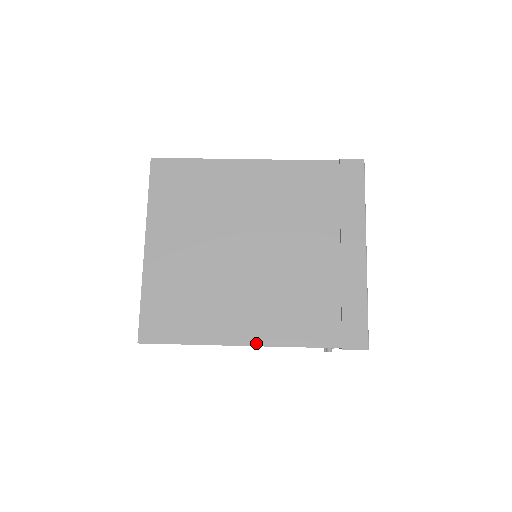
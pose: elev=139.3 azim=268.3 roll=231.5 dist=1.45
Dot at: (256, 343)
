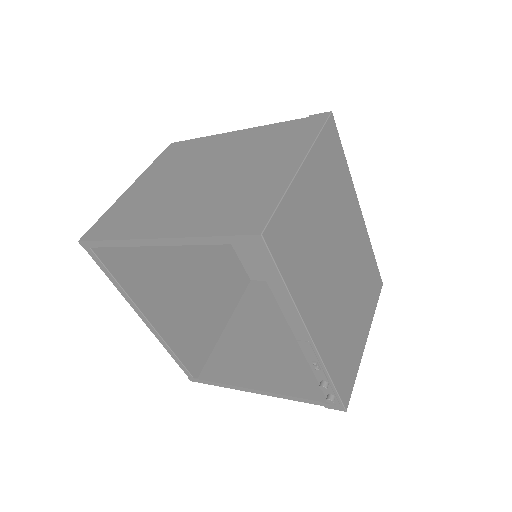
Dot at: (161, 236)
